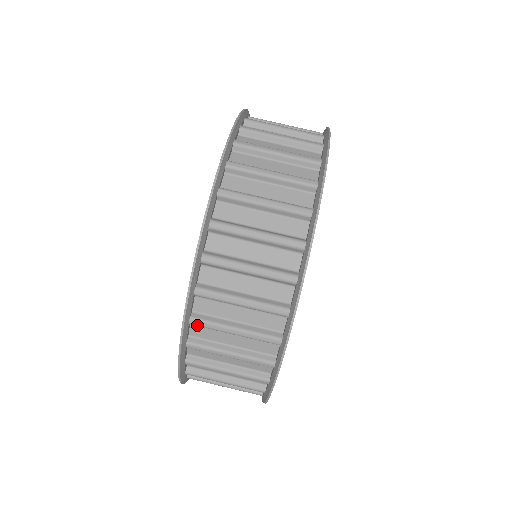
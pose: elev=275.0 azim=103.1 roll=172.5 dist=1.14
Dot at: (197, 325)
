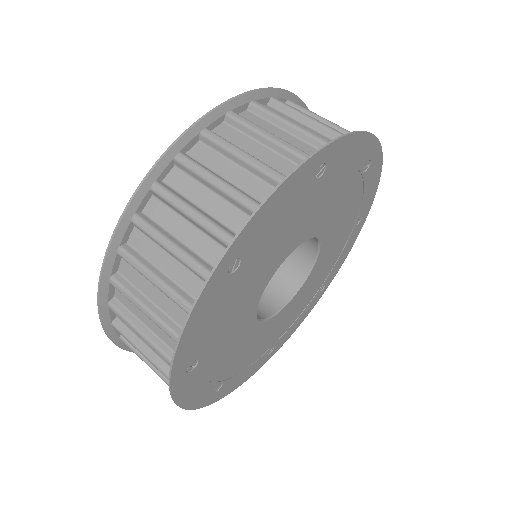
Dot at: (208, 136)
